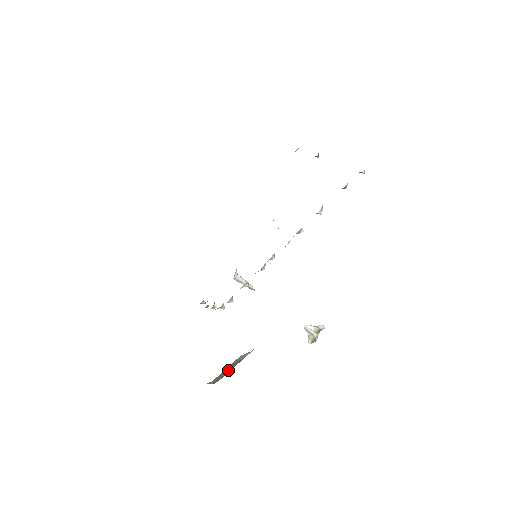
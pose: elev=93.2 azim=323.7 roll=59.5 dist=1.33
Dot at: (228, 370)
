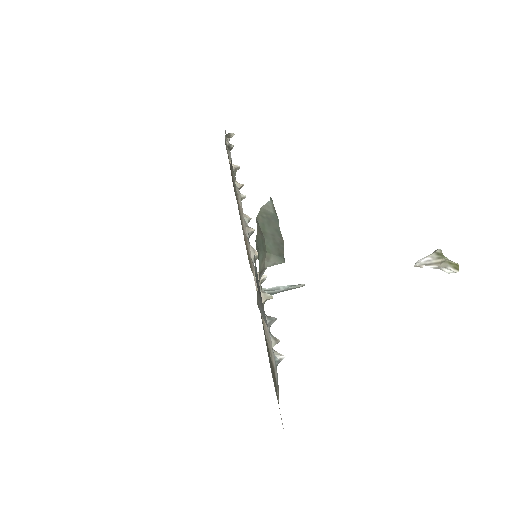
Dot at: (274, 234)
